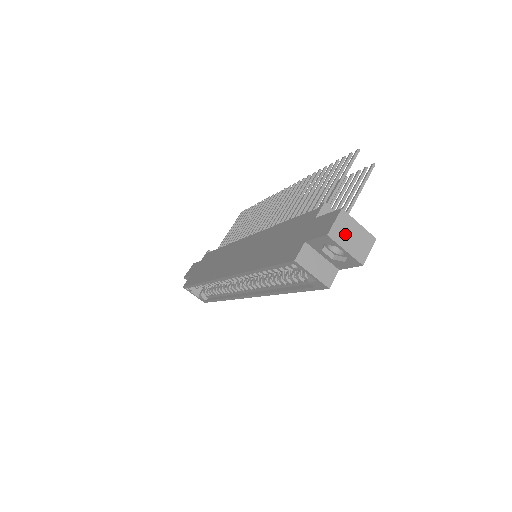
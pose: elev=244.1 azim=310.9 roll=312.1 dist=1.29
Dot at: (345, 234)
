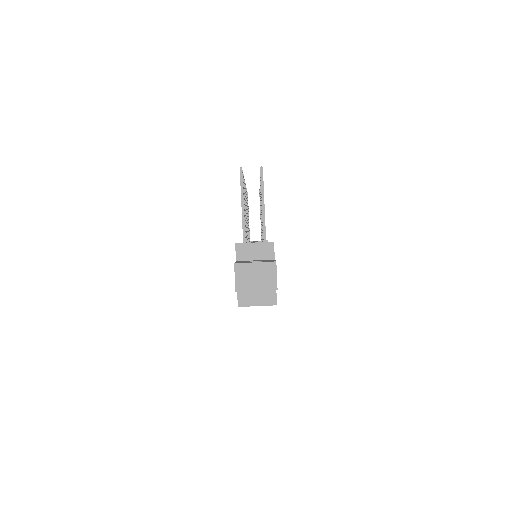
Dot at: (249, 279)
